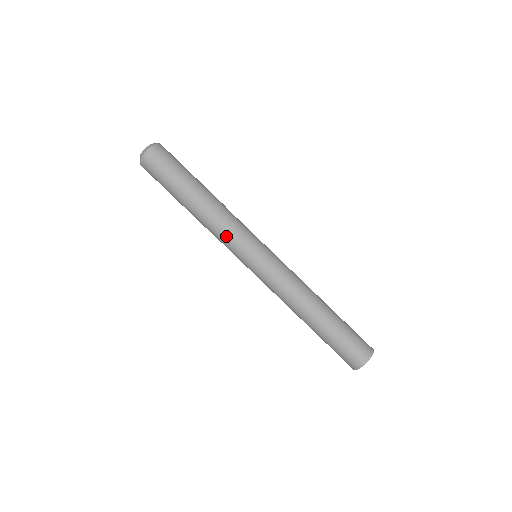
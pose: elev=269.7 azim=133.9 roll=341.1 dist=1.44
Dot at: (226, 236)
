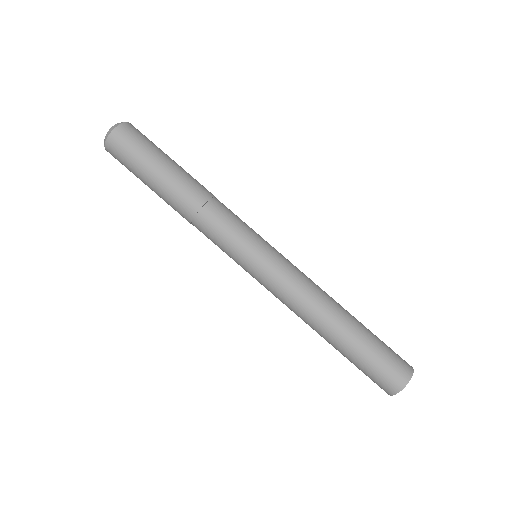
Dot at: (219, 228)
